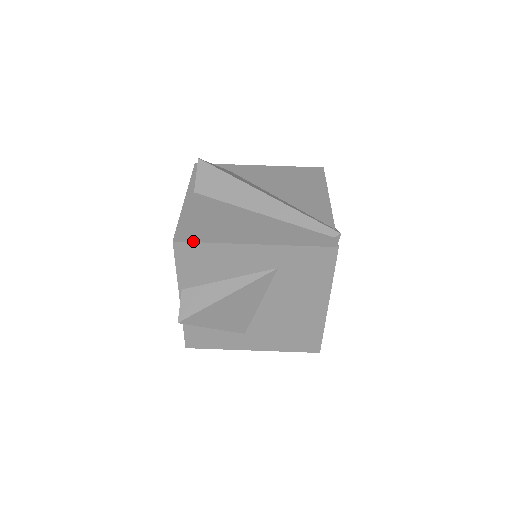
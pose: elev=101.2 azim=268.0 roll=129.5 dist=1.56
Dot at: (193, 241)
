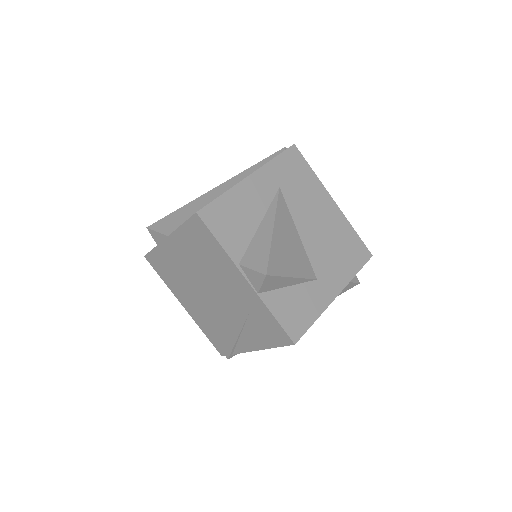
Dot at: (209, 203)
